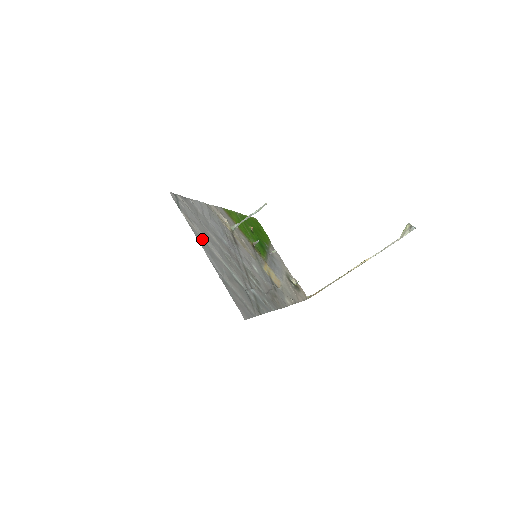
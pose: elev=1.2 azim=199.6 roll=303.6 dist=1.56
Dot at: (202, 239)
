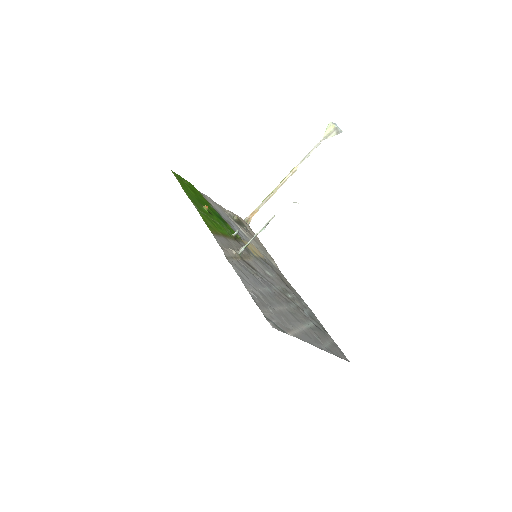
Dot at: (301, 334)
